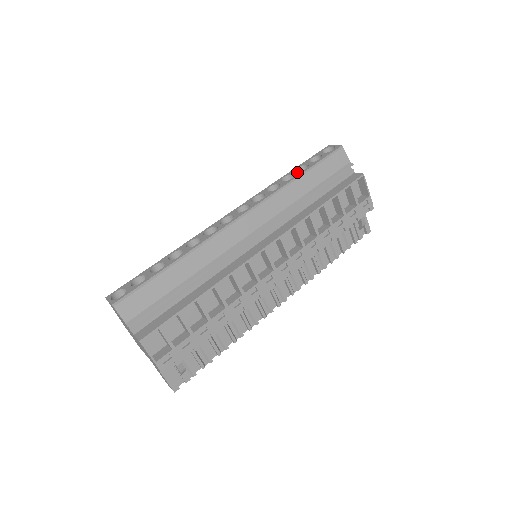
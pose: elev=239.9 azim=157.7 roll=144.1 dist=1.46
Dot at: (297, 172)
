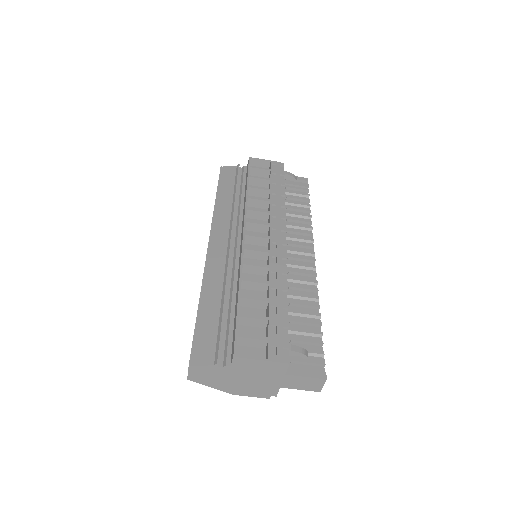
Dot at: occluded
